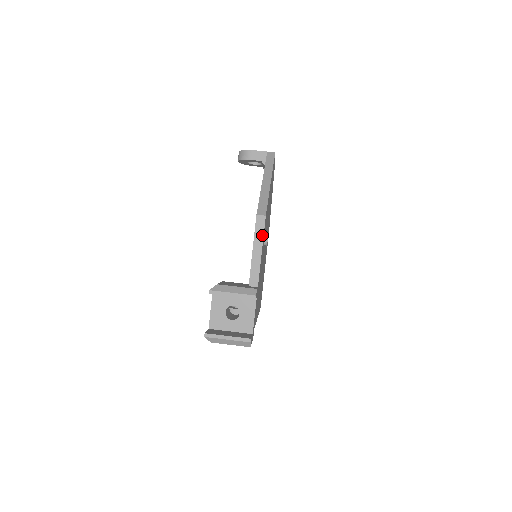
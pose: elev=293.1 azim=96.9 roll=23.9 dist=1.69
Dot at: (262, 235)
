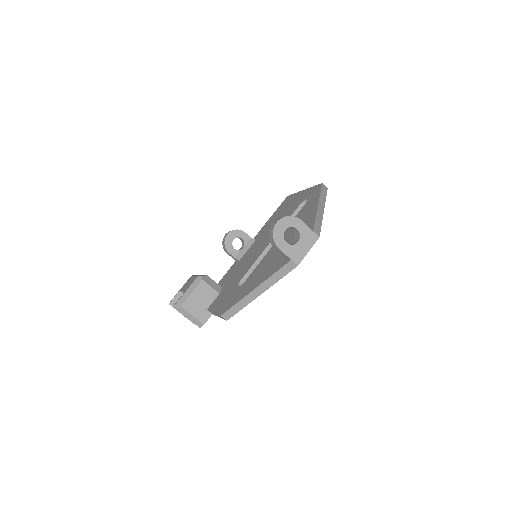
Dot at: (222, 318)
